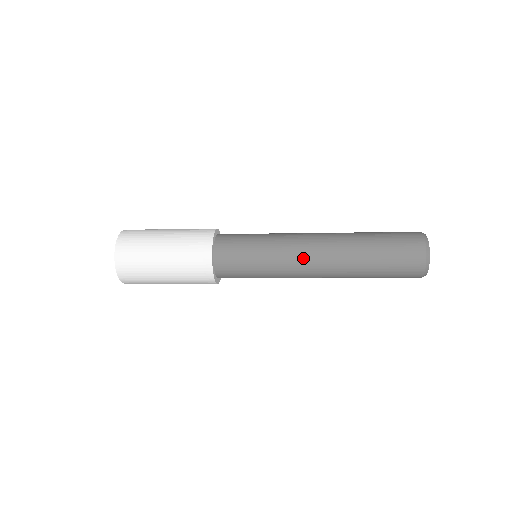
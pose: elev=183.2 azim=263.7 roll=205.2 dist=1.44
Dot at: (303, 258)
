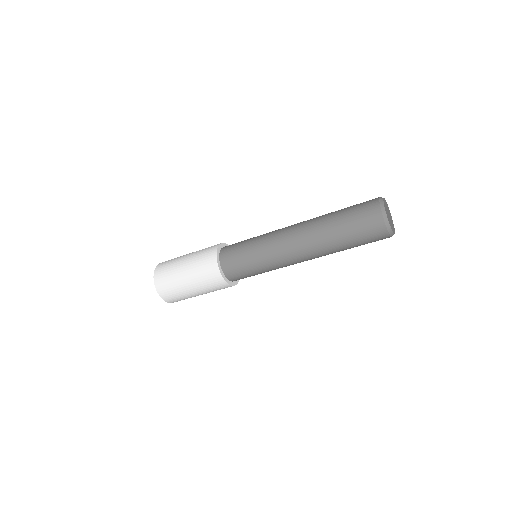
Dot at: (289, 257)
